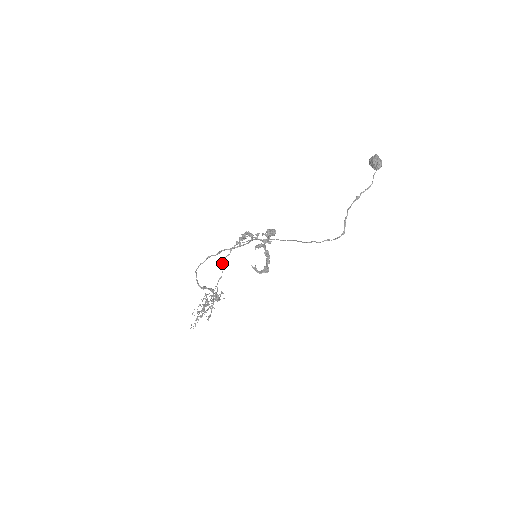
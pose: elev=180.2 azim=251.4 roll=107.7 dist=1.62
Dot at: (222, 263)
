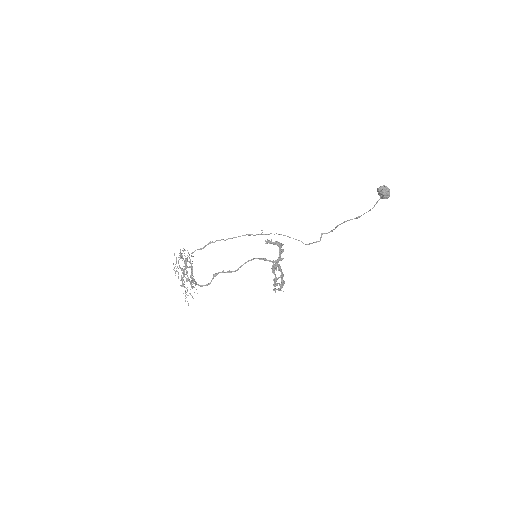
Dot at: occluded
